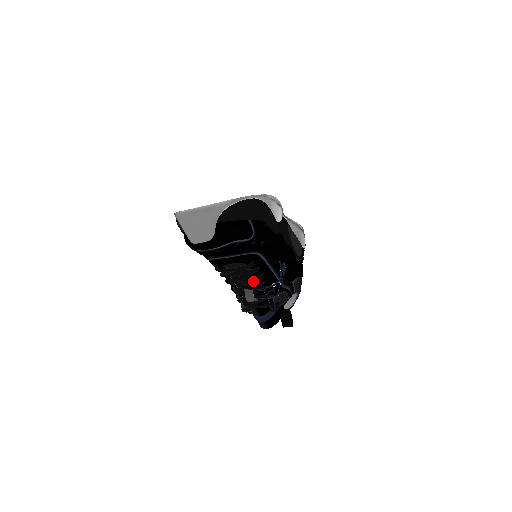
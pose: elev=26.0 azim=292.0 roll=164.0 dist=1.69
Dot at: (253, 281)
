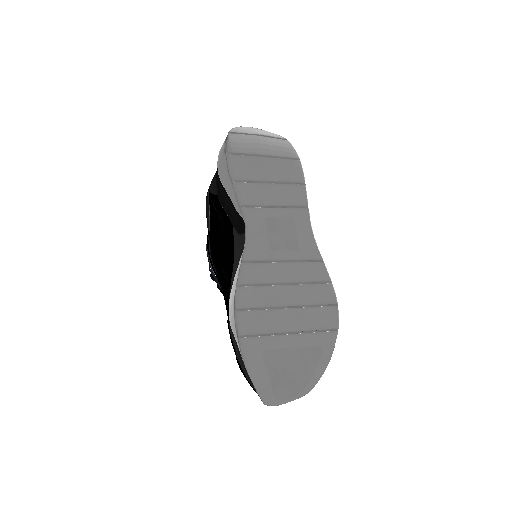
Dot at: occluded
